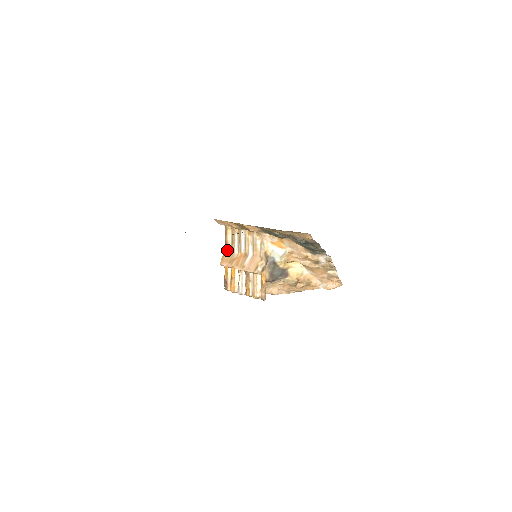
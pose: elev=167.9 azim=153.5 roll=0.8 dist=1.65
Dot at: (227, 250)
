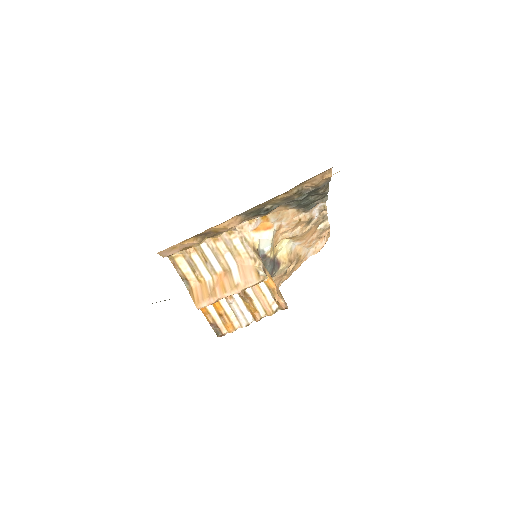
Dot at: (191, 286)
